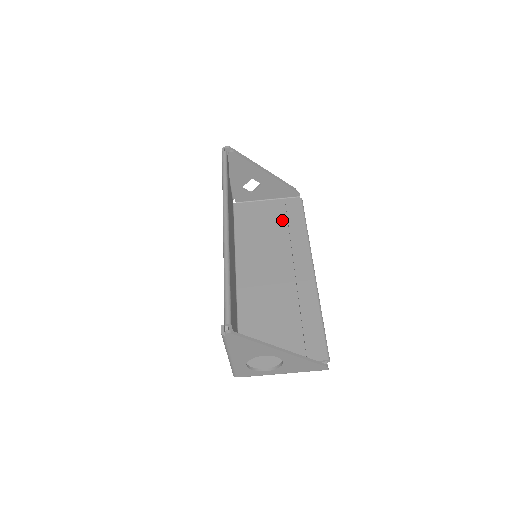
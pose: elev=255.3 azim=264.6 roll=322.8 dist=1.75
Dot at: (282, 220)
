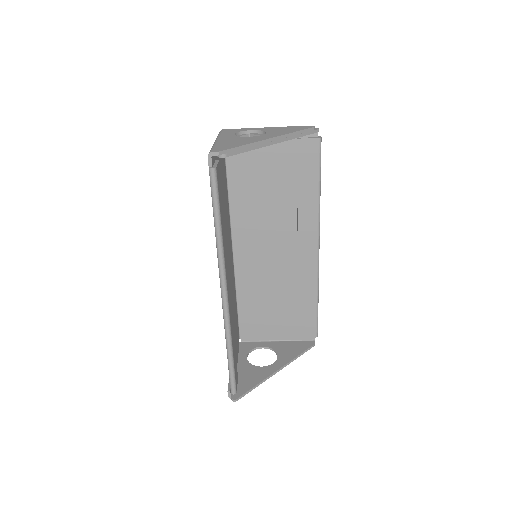
Dot at: (290, 173)
